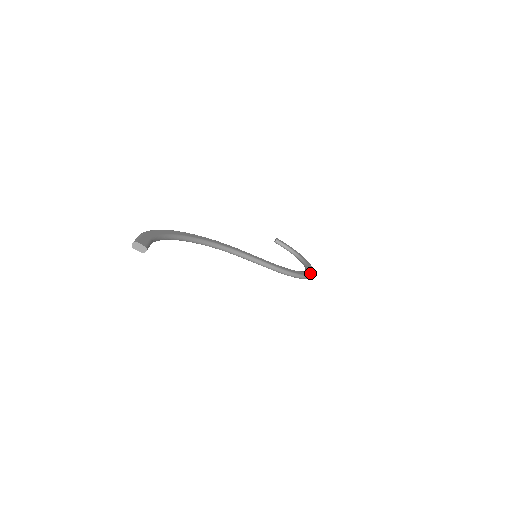
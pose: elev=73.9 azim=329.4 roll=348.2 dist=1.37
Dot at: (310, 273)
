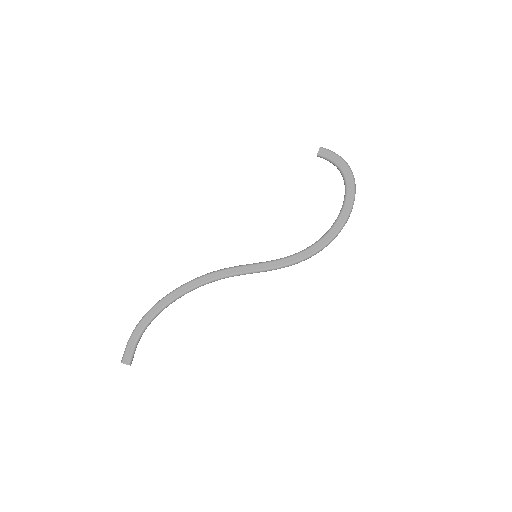
Dot at: (335, 232)
